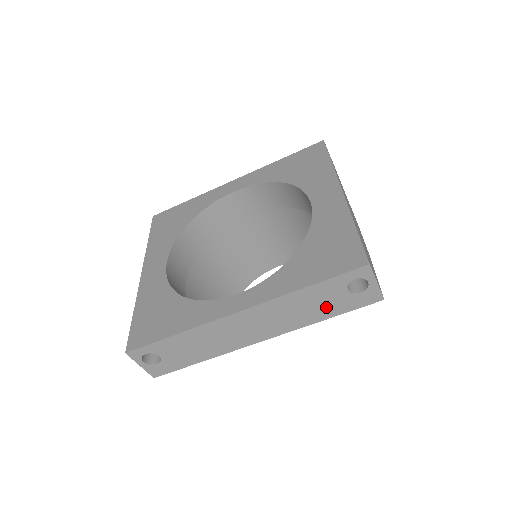
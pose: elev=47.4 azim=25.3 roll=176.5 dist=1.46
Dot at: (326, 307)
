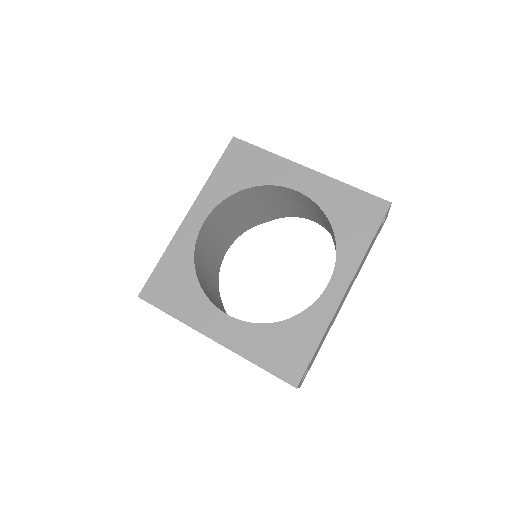
Dot at: (371, 246)
